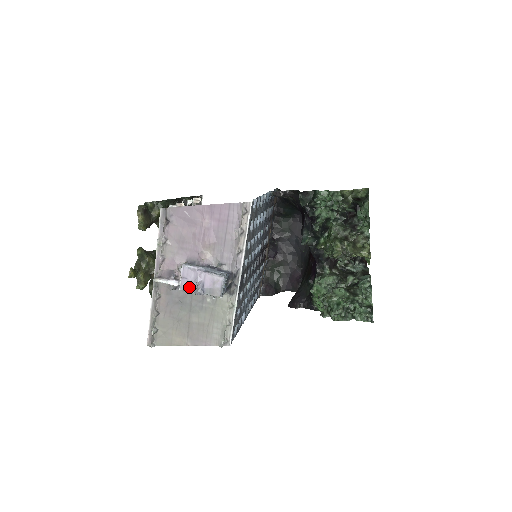
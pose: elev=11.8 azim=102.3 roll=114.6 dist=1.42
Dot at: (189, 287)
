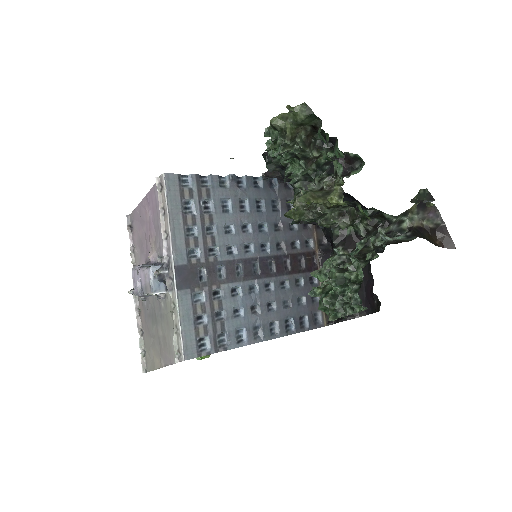
Dot at: (137, 290)
